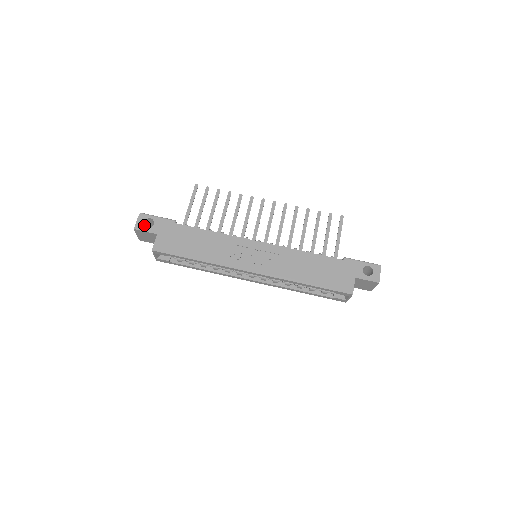
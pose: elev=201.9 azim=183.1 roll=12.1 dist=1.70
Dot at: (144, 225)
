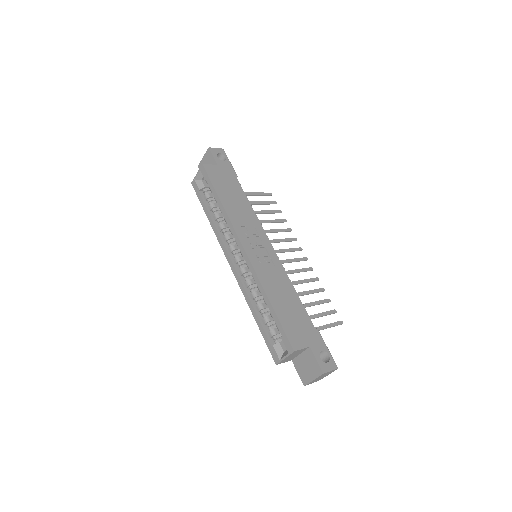
Dot at: occluded
